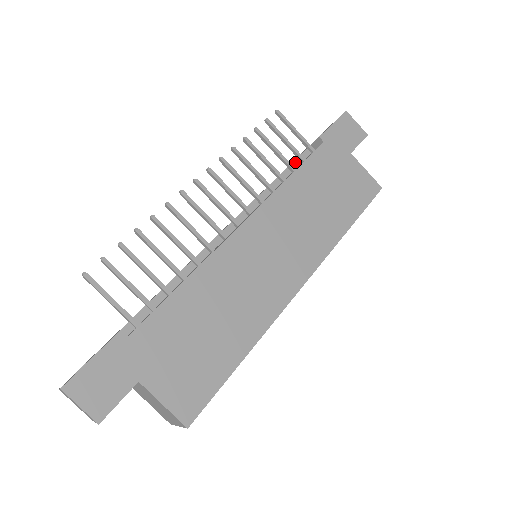
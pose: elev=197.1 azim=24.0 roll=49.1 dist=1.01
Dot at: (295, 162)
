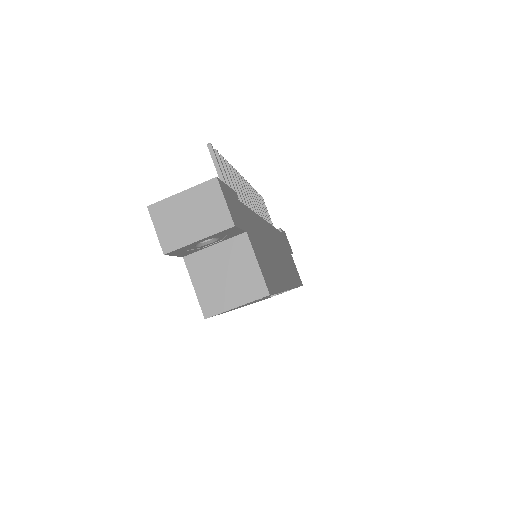
Dot at: occluded
